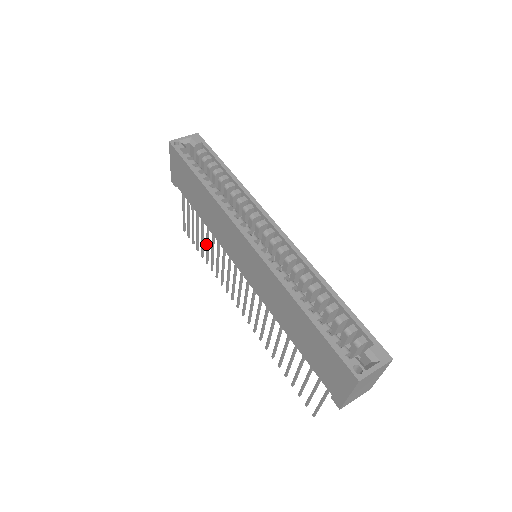
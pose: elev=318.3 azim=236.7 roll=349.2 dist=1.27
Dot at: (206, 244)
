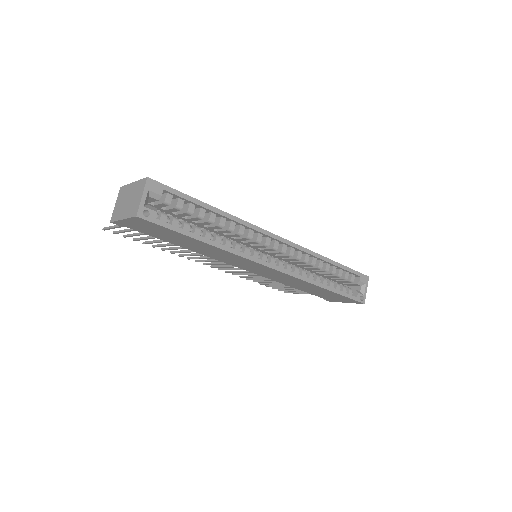
Dot at: occluded
